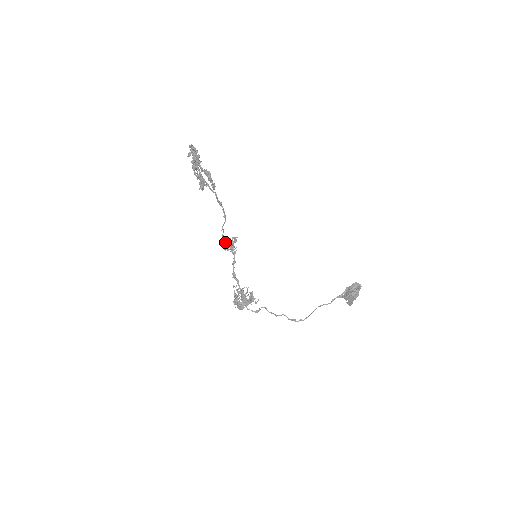
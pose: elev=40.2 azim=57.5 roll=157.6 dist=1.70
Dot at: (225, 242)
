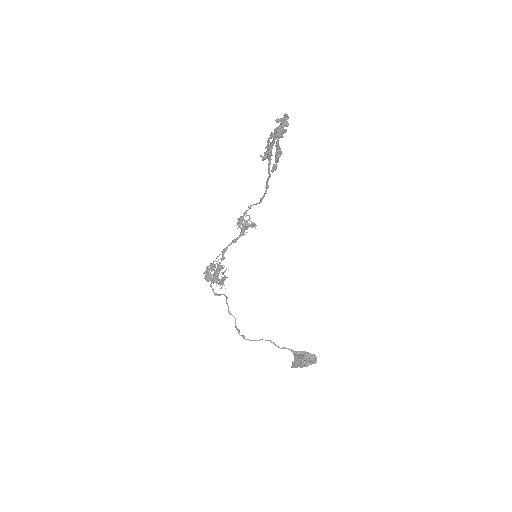
Dot at: (243, 218)
